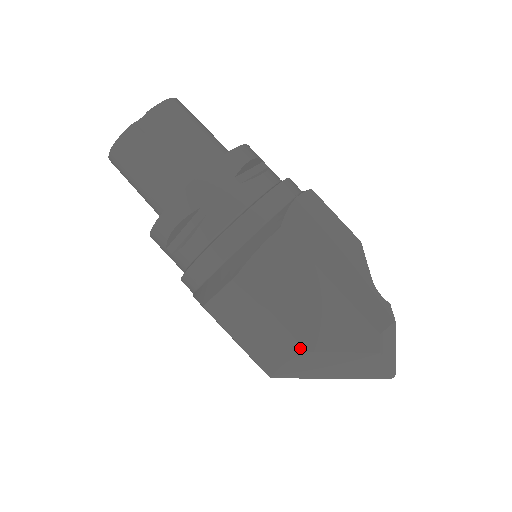
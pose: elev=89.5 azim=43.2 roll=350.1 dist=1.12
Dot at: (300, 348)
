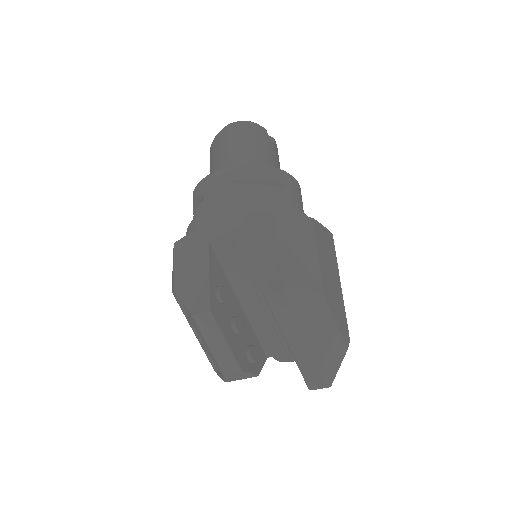
Dot at: (321, 289)
